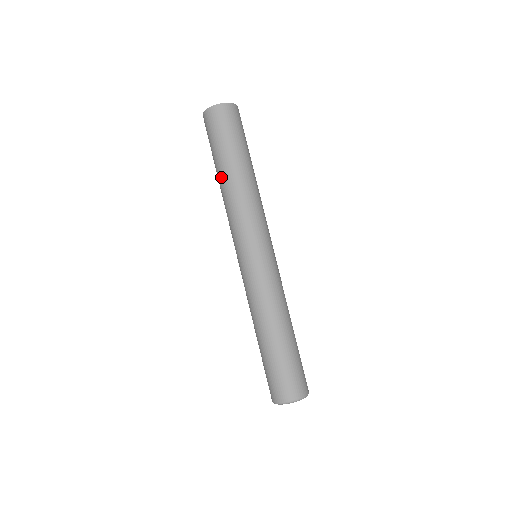
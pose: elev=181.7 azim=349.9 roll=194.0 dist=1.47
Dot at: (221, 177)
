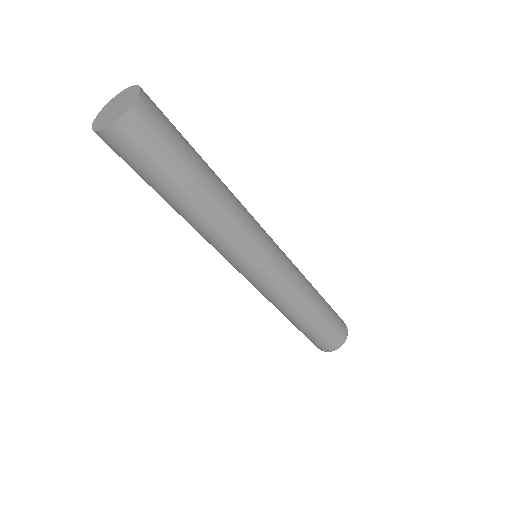
Dot at: (194, 203)
